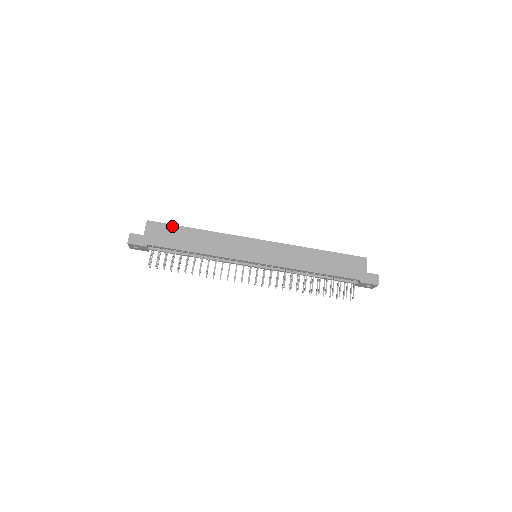
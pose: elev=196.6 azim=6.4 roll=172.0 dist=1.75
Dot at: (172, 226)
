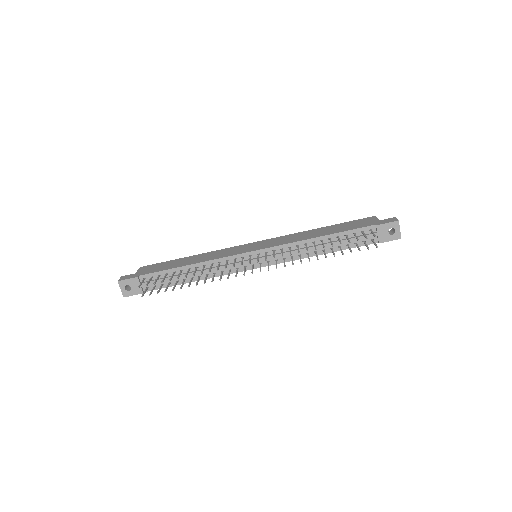
Dot at: (164, 262)
